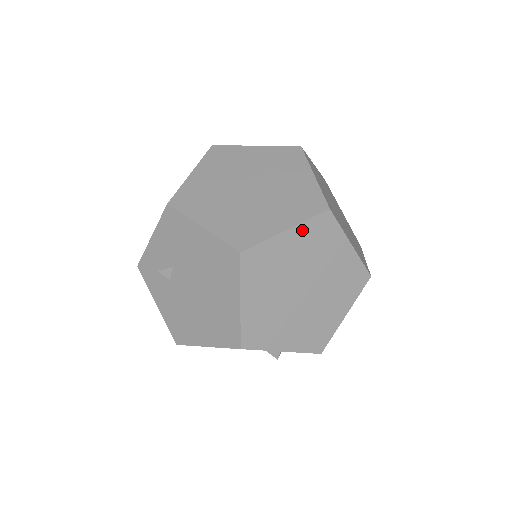
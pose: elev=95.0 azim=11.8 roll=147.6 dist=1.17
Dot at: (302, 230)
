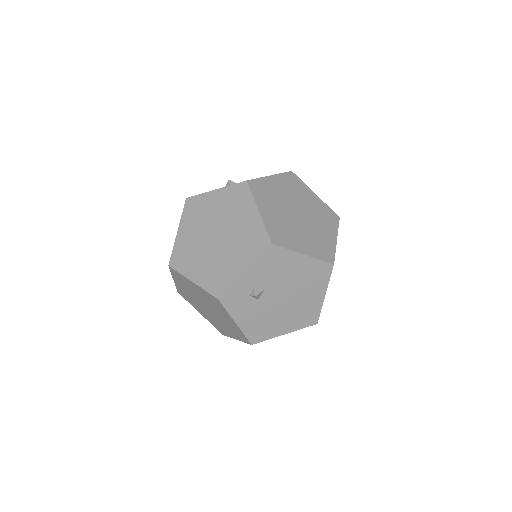
Dot at: occluded
